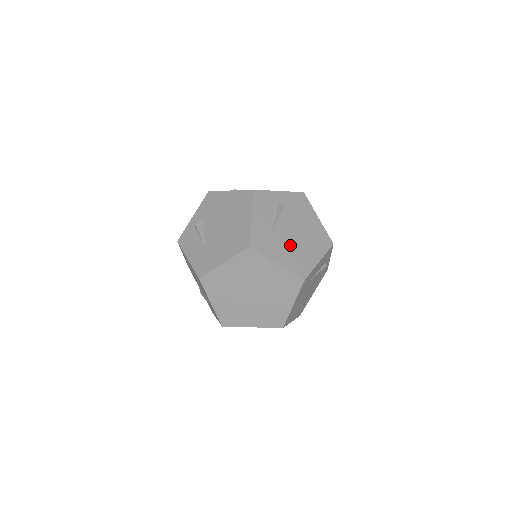
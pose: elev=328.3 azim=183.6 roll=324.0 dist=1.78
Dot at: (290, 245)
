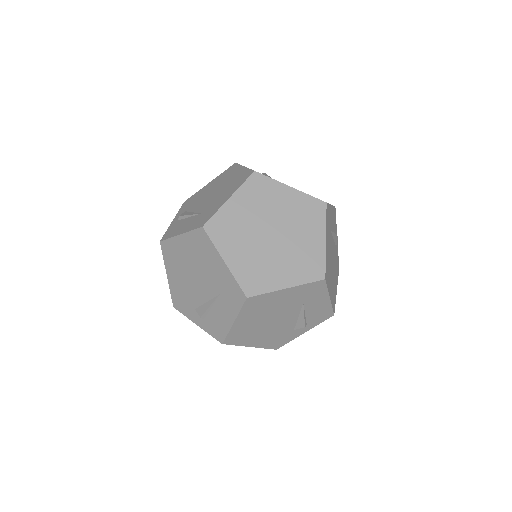
Dot at: occluded
